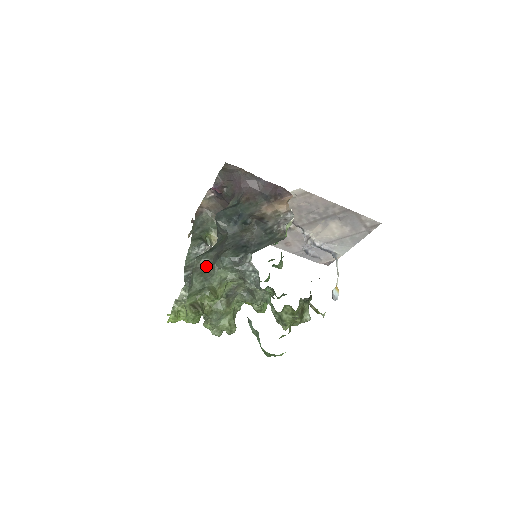
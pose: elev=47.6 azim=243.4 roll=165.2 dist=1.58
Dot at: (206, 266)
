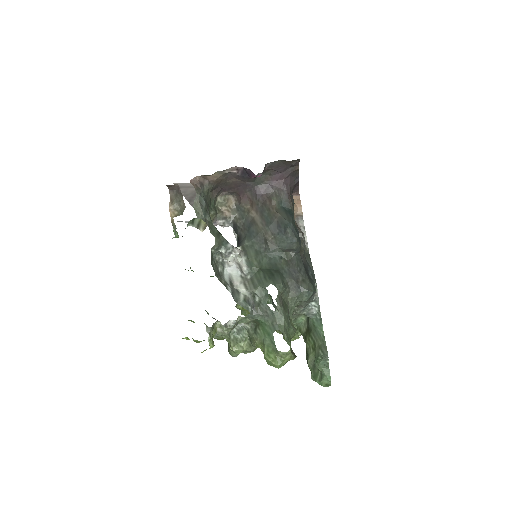
Dot at: (284, 296)
